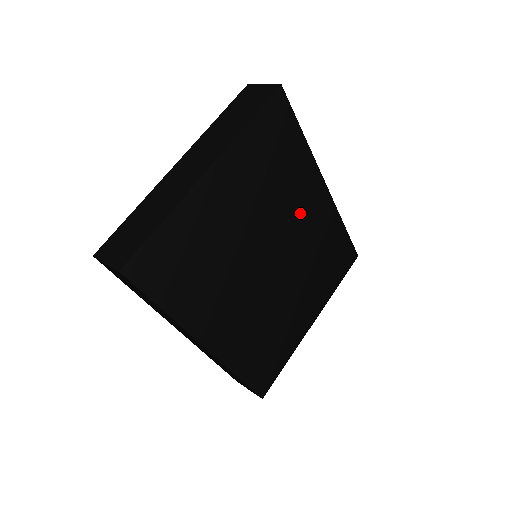
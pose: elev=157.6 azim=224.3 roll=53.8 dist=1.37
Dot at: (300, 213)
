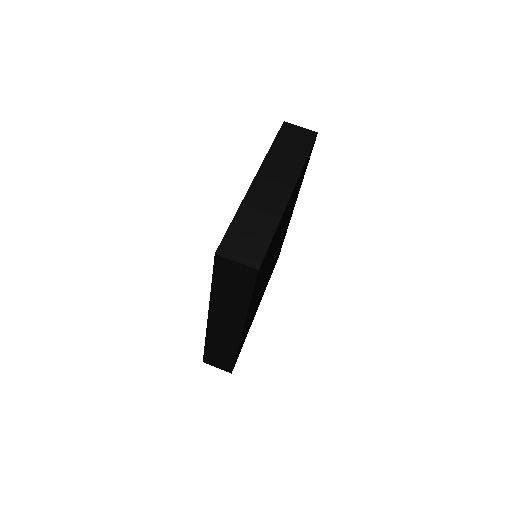
Dot at: (286, 225)
